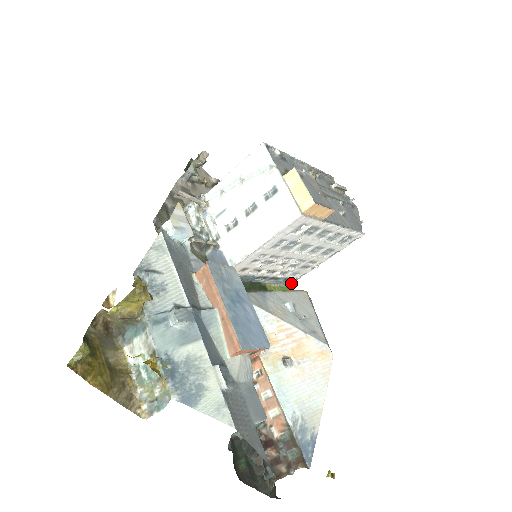
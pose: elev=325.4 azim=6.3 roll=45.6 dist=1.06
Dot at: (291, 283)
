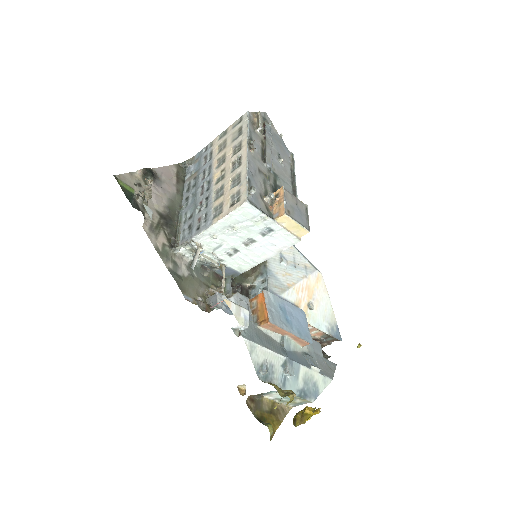
Dot at: occluded
